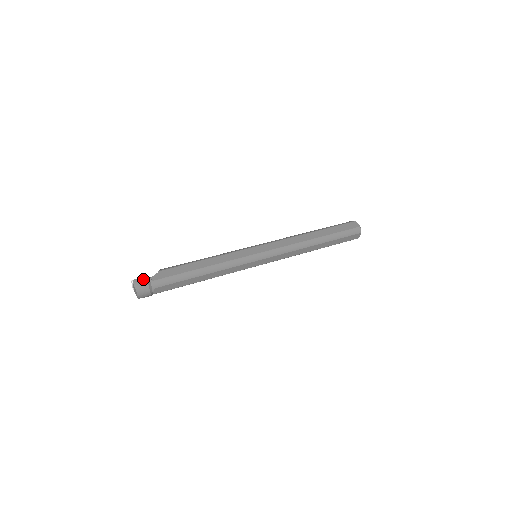
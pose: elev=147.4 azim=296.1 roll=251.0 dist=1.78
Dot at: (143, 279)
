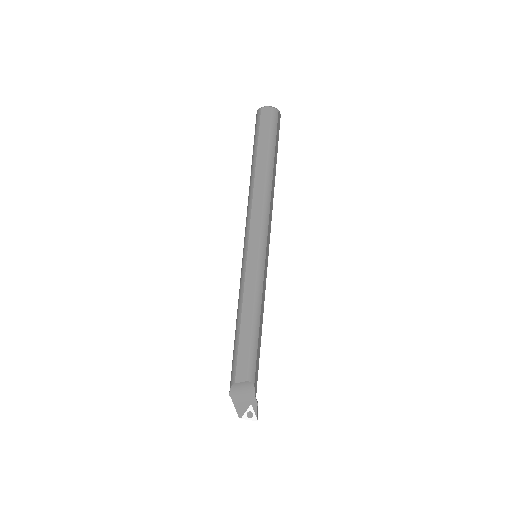
Dot at: occluded
